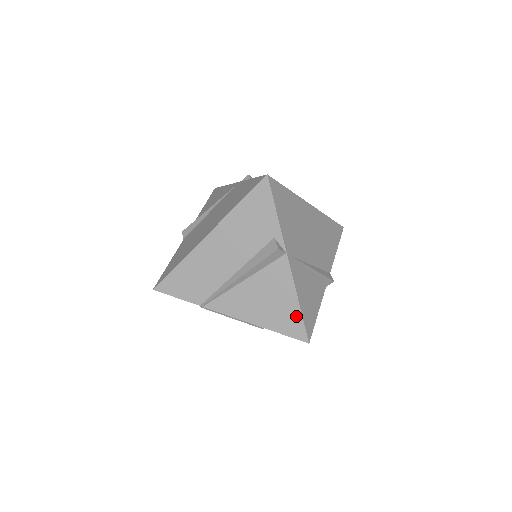
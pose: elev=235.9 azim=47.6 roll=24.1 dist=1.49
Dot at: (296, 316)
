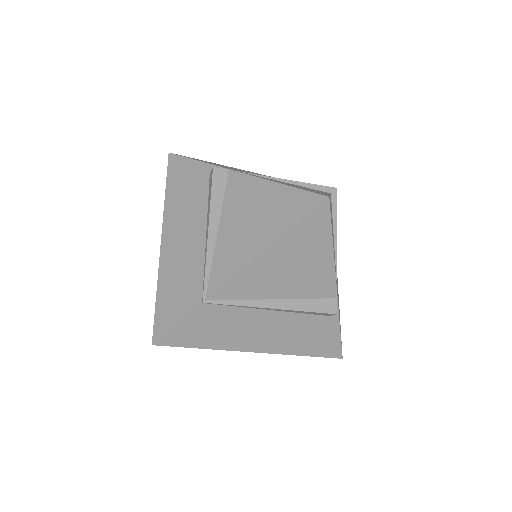
Dot at: (289, 194)
